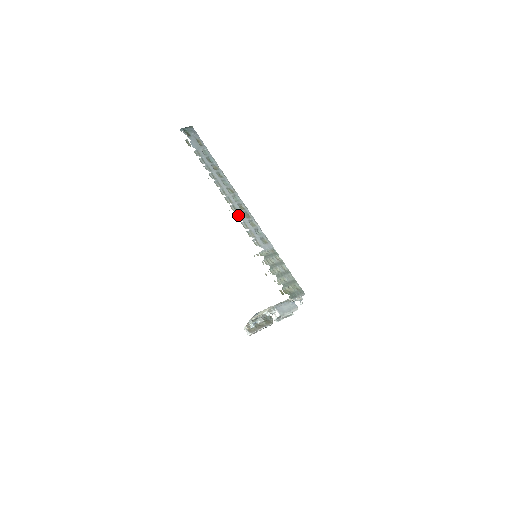
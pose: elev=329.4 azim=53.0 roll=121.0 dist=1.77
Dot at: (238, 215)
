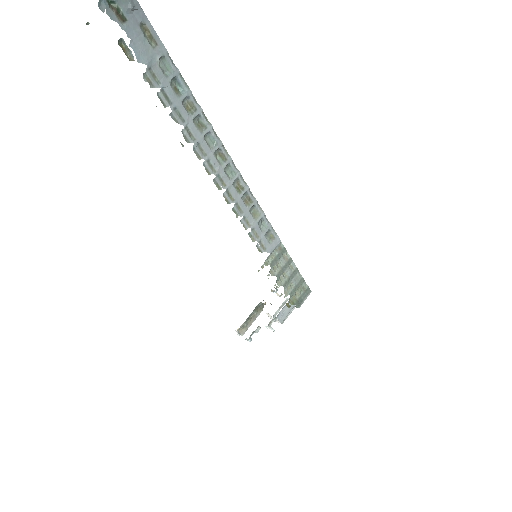
Dot at: (235, 208)
